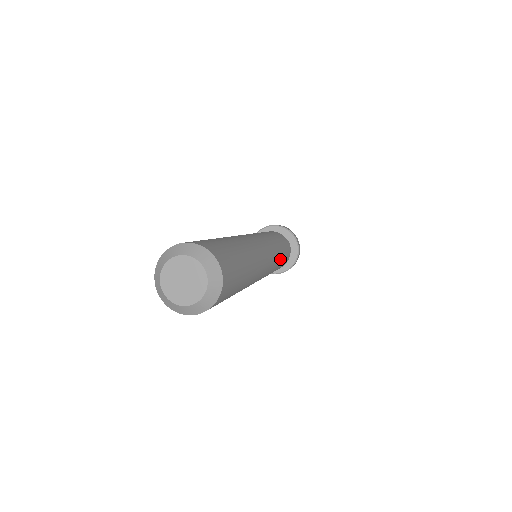
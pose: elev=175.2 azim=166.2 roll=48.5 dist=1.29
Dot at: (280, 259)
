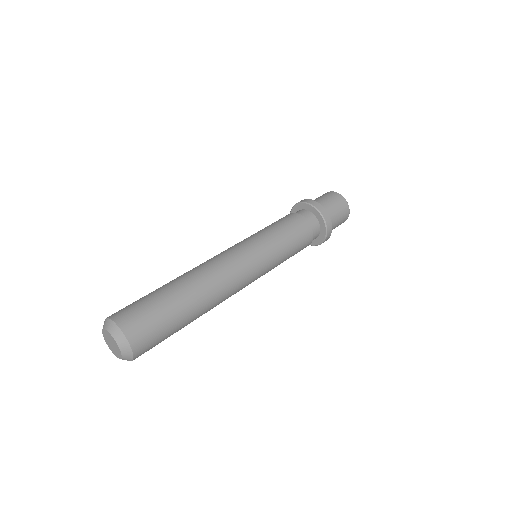
Dot at: (277, 265)
